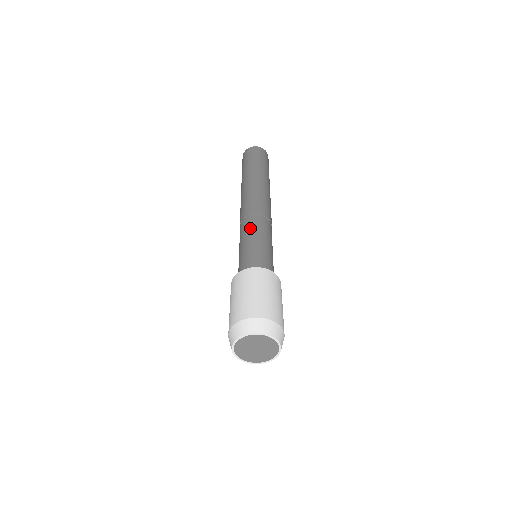
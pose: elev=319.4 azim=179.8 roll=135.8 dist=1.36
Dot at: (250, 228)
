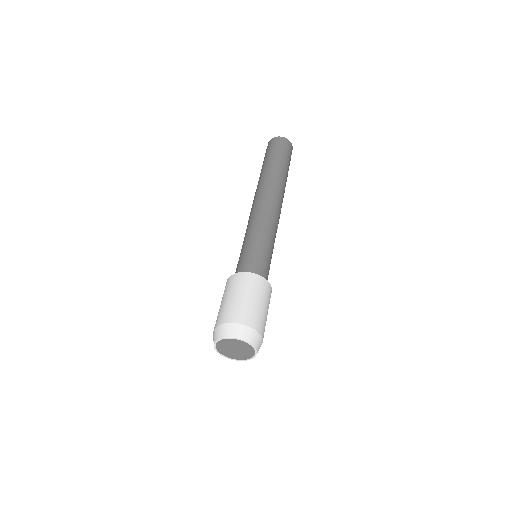
Dot at: (251, 229)
